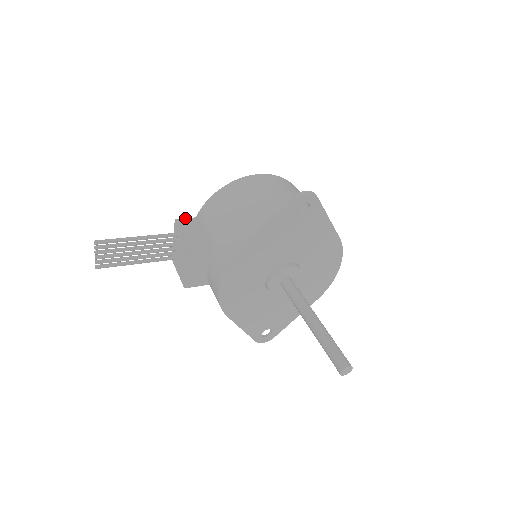
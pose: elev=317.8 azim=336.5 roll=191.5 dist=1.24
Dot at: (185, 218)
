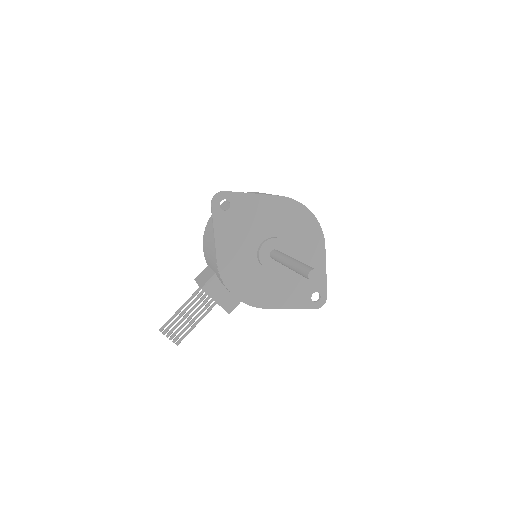
Dot at: (200, 274)
